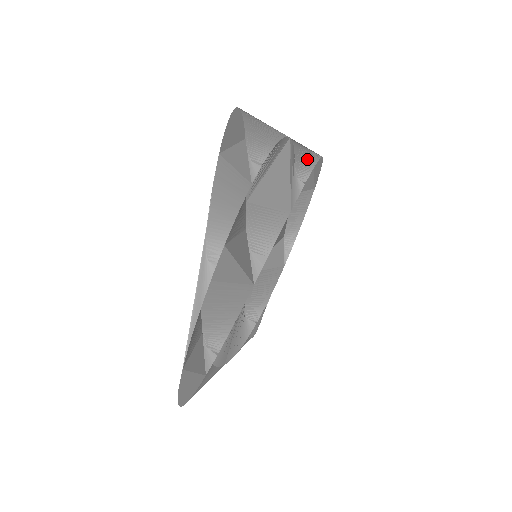
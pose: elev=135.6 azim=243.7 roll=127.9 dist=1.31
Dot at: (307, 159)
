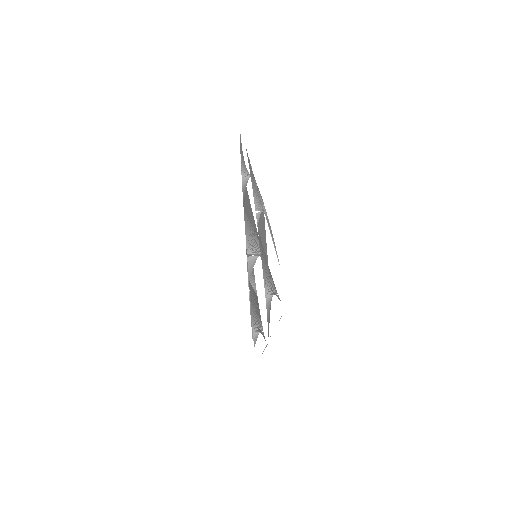
Dot at: occluded
